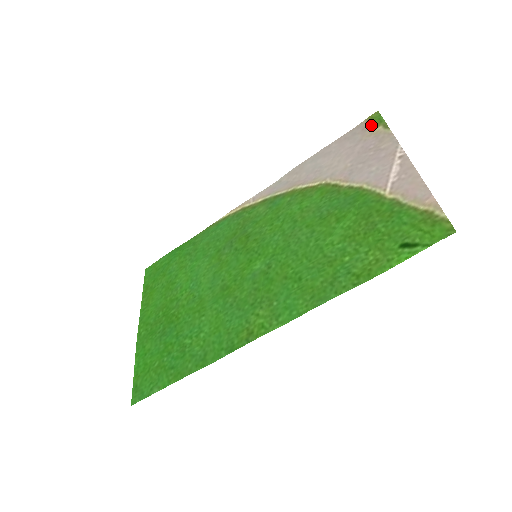
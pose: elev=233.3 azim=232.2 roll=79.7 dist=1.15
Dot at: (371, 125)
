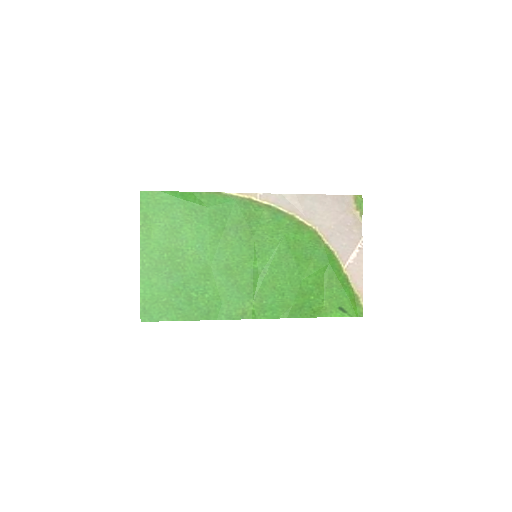
Dot at: (355, 204)
